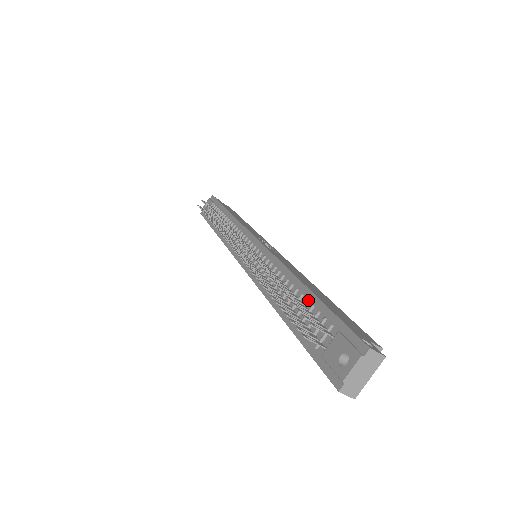
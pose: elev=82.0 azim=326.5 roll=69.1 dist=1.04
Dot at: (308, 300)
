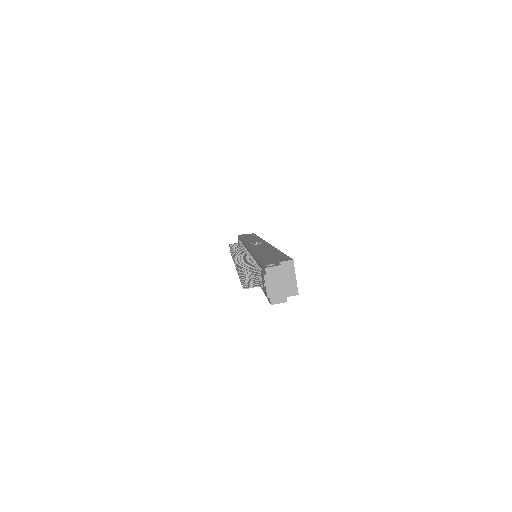
Dot at: (256, 264)
